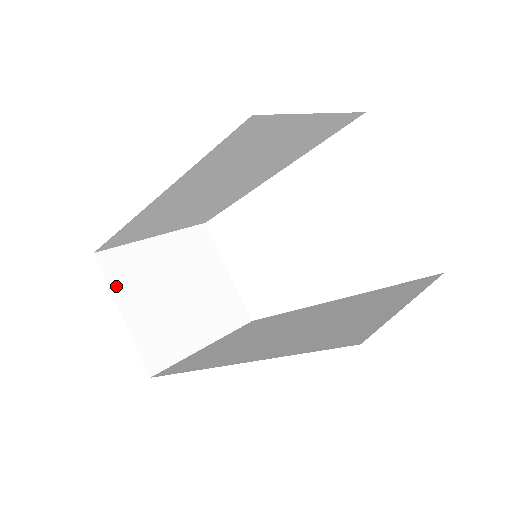
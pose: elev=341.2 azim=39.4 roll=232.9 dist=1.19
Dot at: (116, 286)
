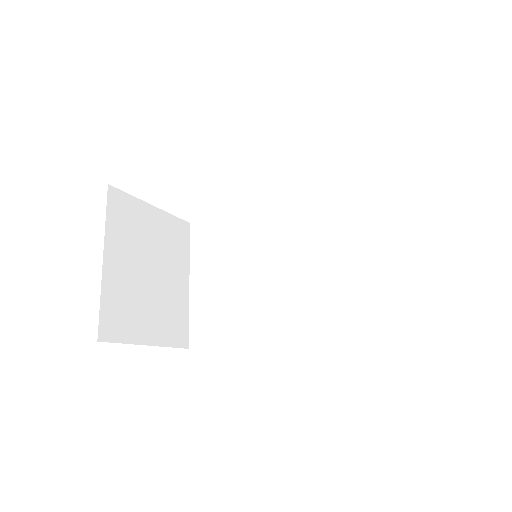
Dot at: (129, 336)
